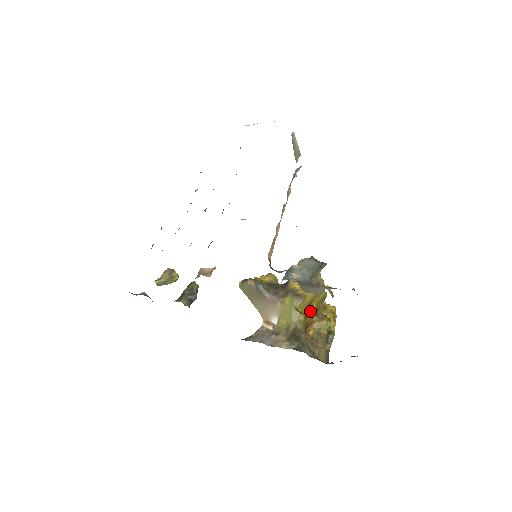
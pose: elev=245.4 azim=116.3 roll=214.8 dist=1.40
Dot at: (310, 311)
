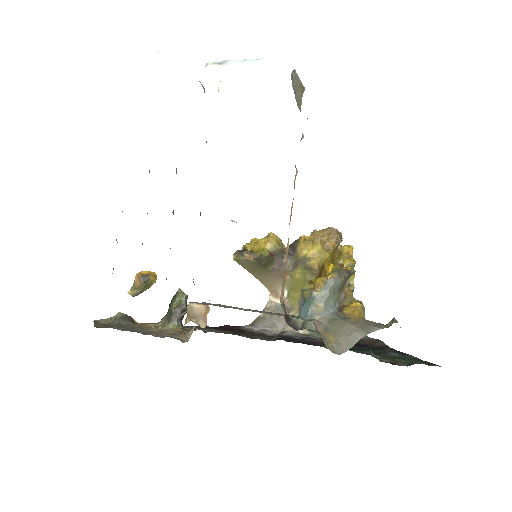
Dot at: (324, 268)
